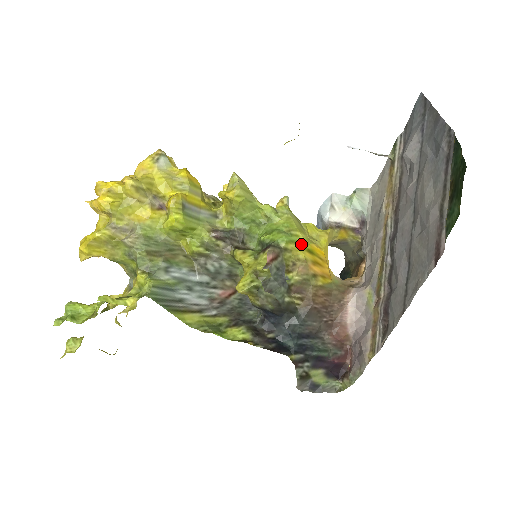
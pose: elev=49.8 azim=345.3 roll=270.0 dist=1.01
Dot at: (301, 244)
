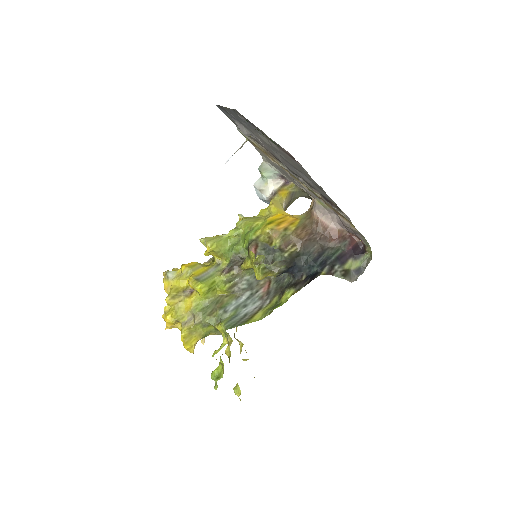
Dot at: (262, 226)
